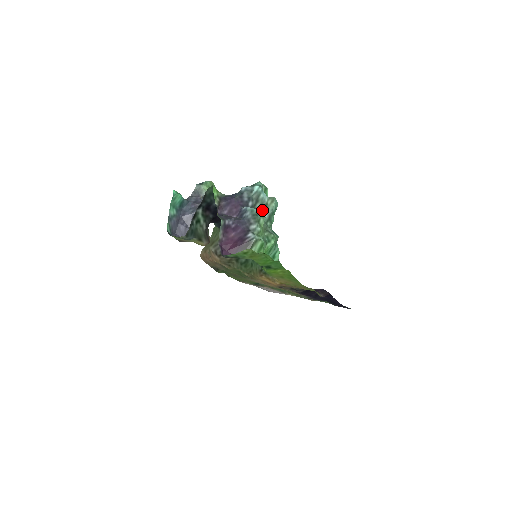
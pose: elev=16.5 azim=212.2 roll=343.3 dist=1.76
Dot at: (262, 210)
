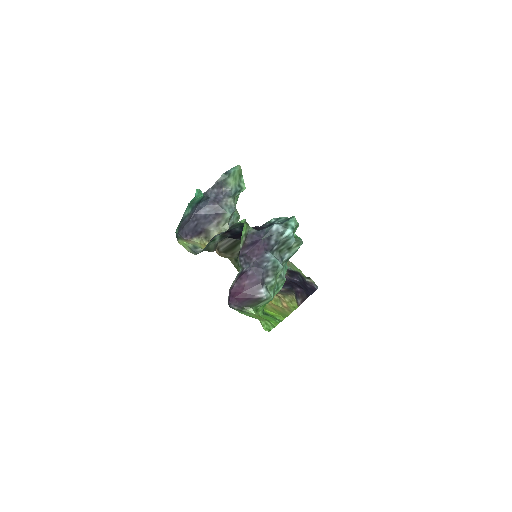
Dot at: (284, 252)
